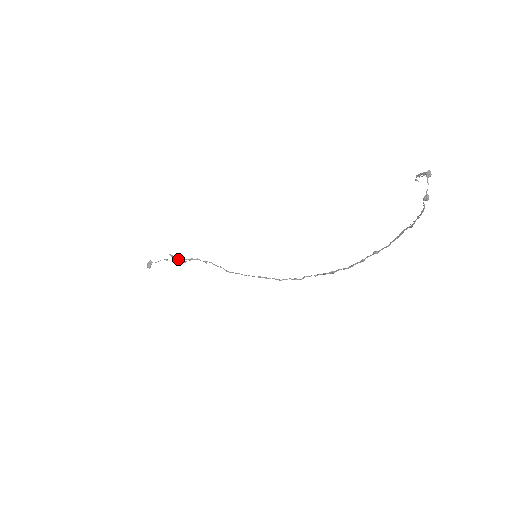
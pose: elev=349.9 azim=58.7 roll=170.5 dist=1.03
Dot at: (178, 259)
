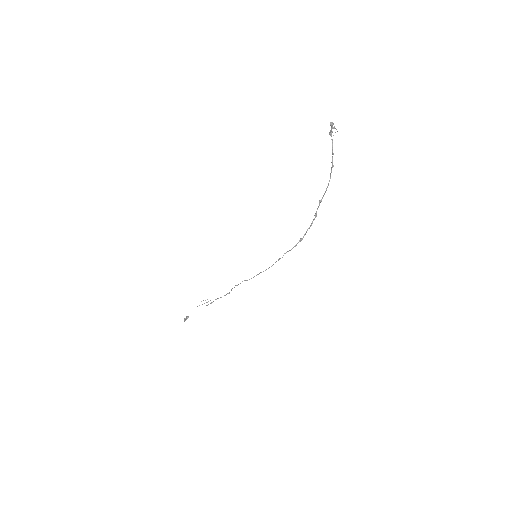
Dot at: occluded
